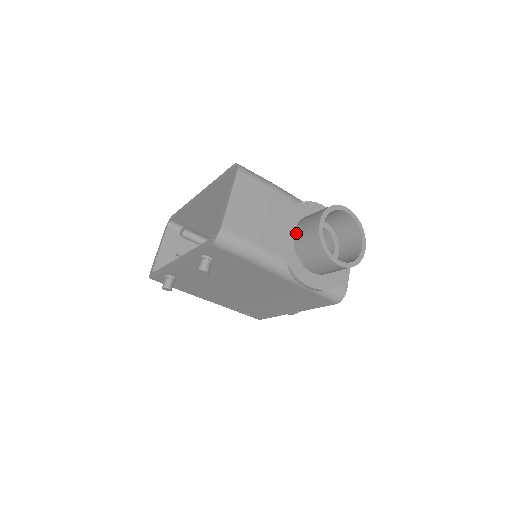
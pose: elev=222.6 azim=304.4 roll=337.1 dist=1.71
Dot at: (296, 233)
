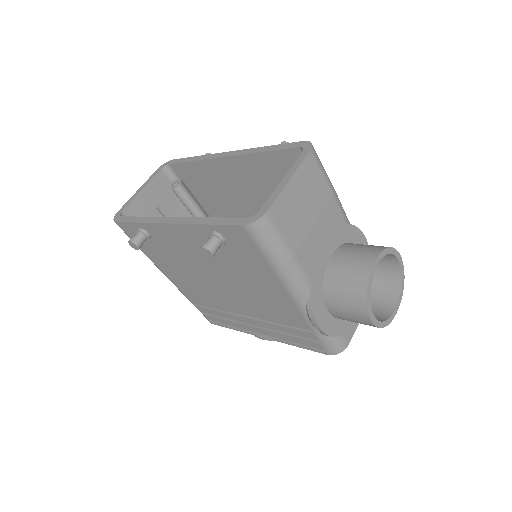
Dot at: (334, 258)
